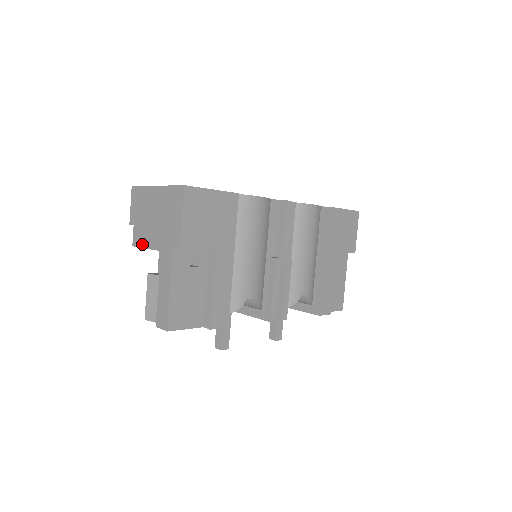
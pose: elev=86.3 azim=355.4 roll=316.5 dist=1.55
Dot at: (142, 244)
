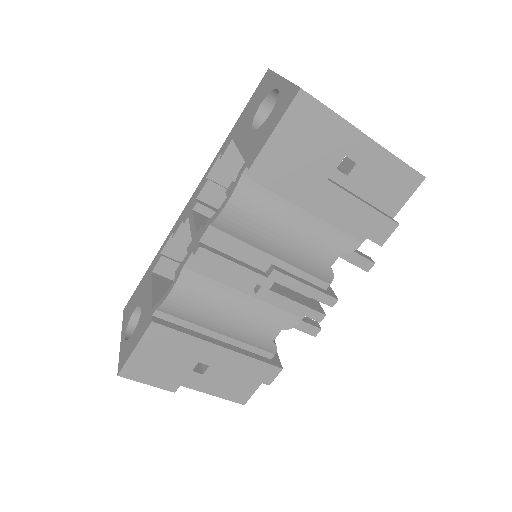
Dot at: occluded
